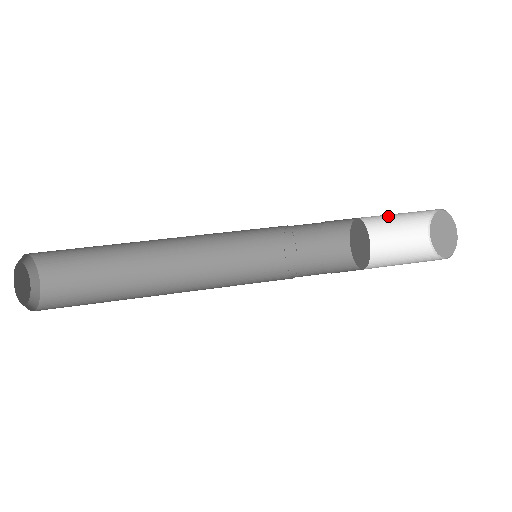
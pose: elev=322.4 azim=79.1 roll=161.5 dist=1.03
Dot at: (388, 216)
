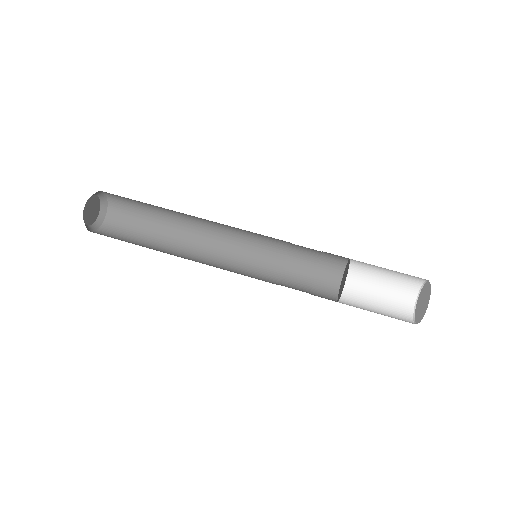
Dot at: occluded
